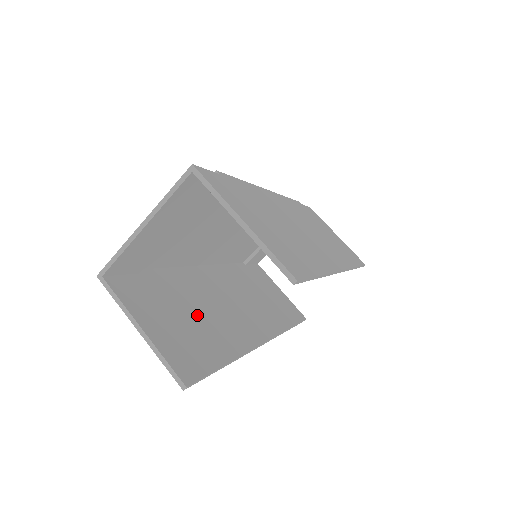
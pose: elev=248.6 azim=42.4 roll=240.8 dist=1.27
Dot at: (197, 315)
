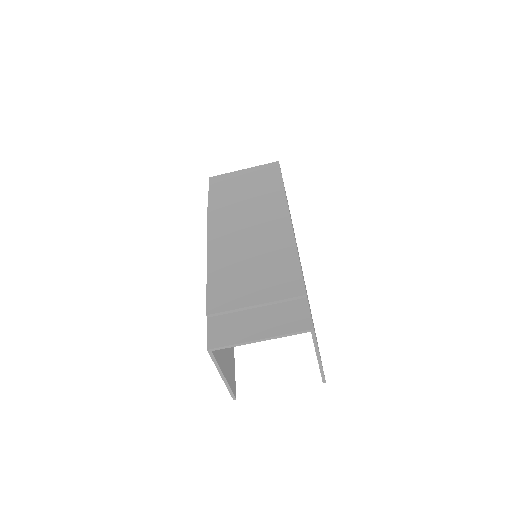
Dot at: occluded
